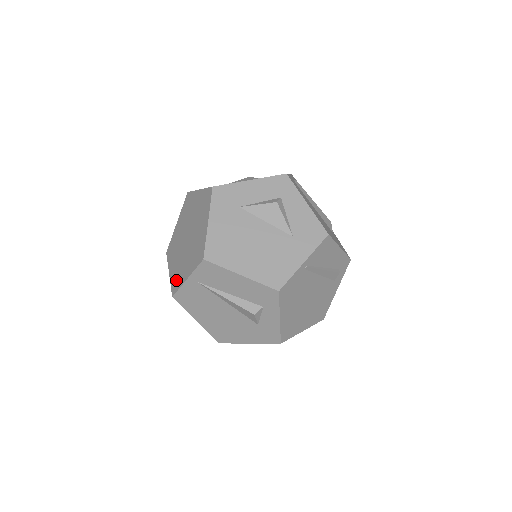
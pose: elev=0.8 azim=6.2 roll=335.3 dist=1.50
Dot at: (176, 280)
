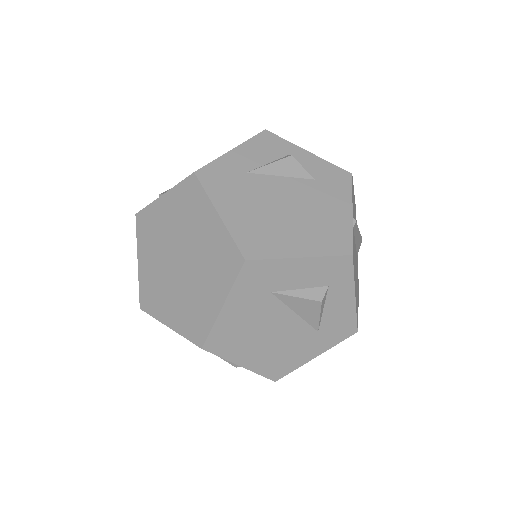
Dot at: (150, 297)
